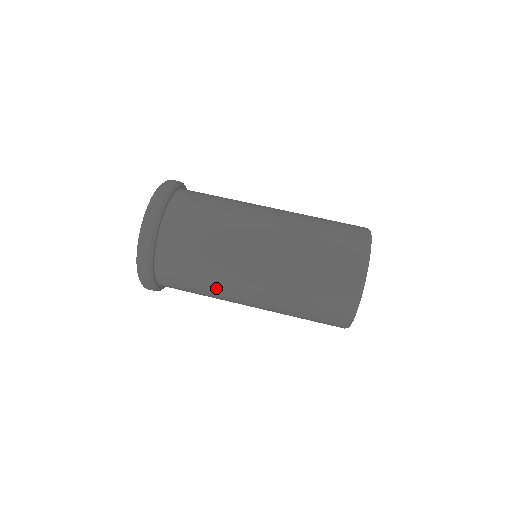
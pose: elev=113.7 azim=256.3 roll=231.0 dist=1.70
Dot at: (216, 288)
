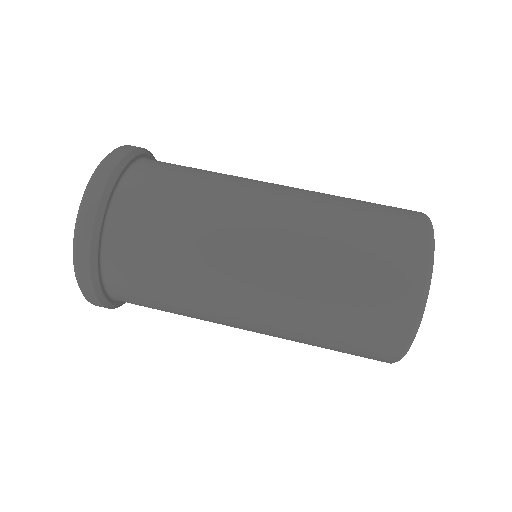
Dot at: (197, 315)
